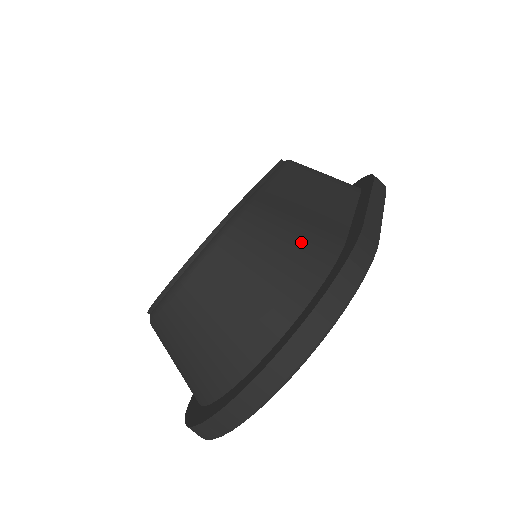
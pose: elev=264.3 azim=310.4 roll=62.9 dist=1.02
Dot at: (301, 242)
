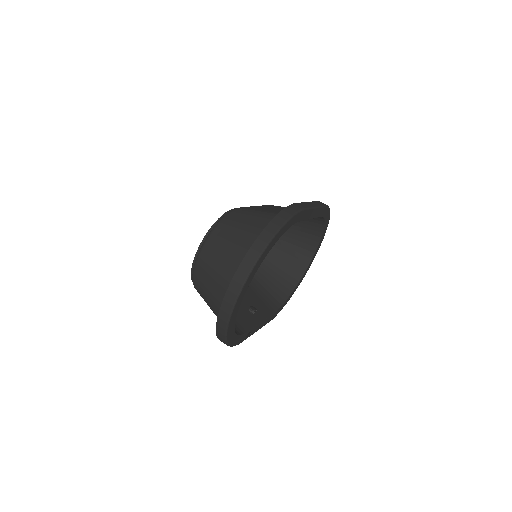
Dot at: (263, 215)
